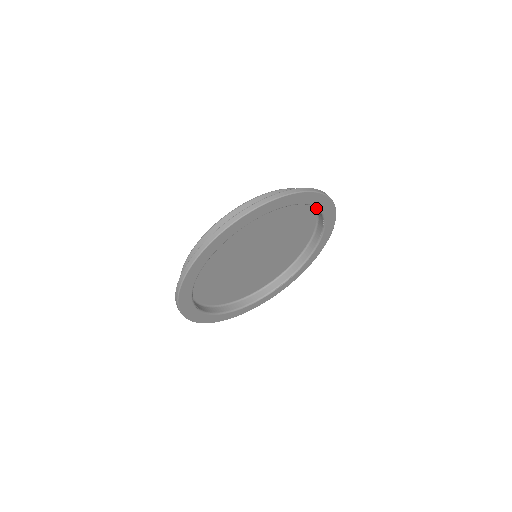
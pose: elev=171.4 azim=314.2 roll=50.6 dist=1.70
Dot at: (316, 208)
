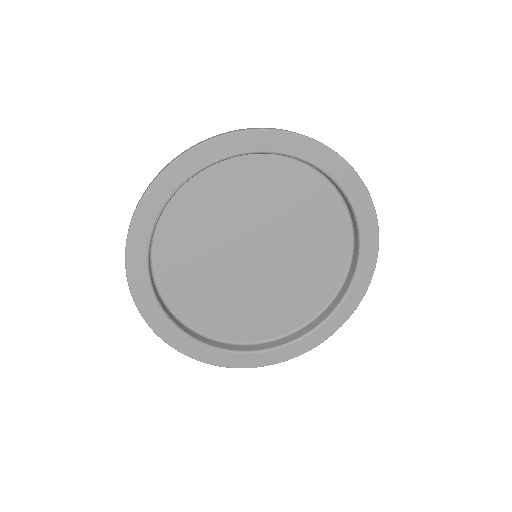
Dot at: (330, 181)
